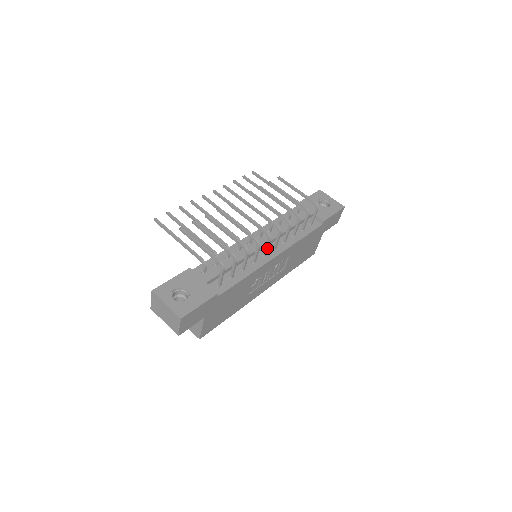
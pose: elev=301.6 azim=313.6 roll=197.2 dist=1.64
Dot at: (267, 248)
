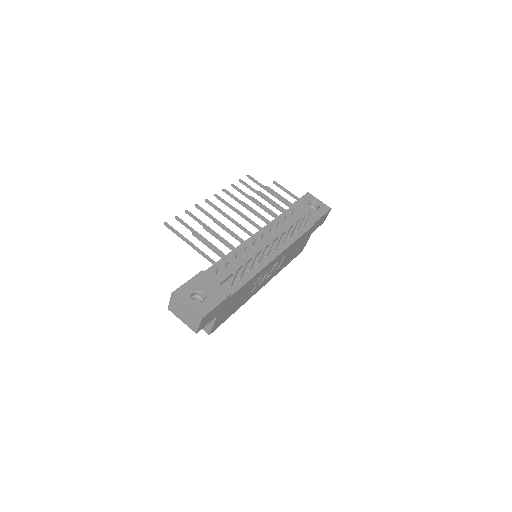
Dot at: (270, 250)
